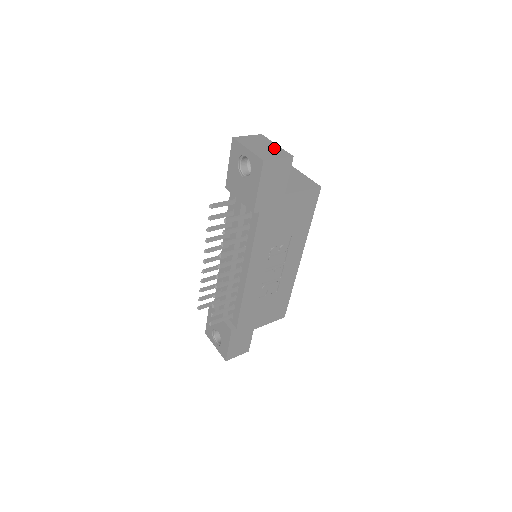
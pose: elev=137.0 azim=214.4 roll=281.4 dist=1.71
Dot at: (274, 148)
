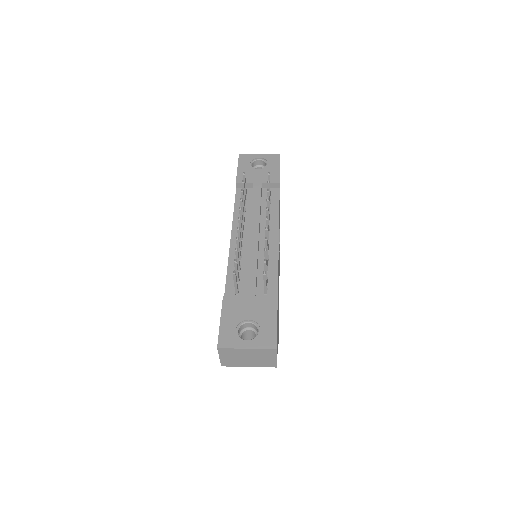
Dot at: occluded
